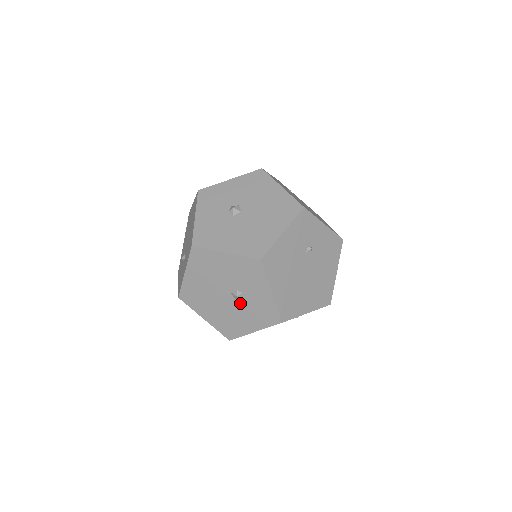
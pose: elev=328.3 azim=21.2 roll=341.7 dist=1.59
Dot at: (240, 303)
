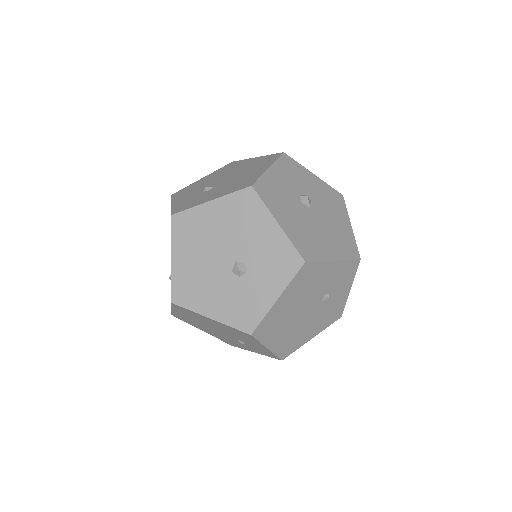
Dot at: (232, 279)
